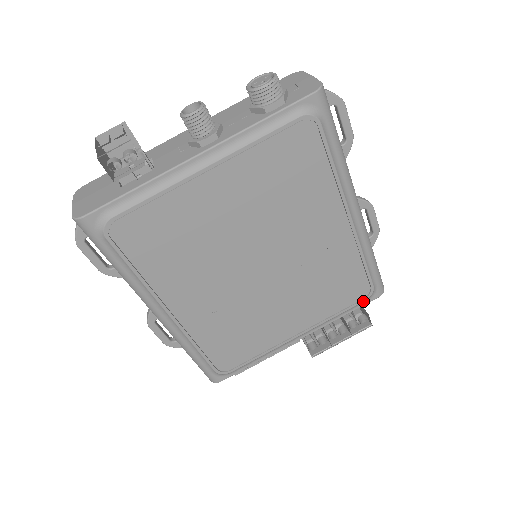
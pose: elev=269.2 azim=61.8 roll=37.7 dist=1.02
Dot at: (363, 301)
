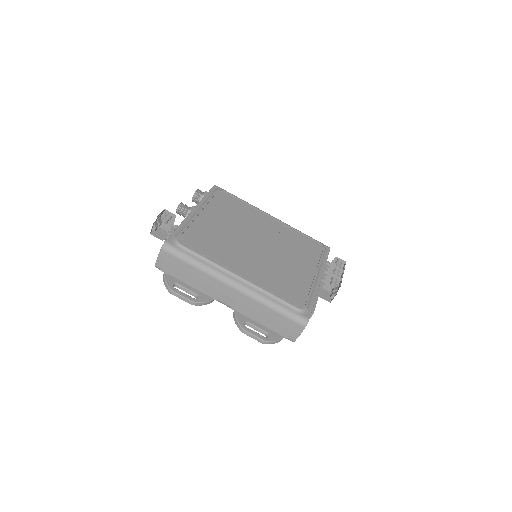
Dot at: (324, 250)
